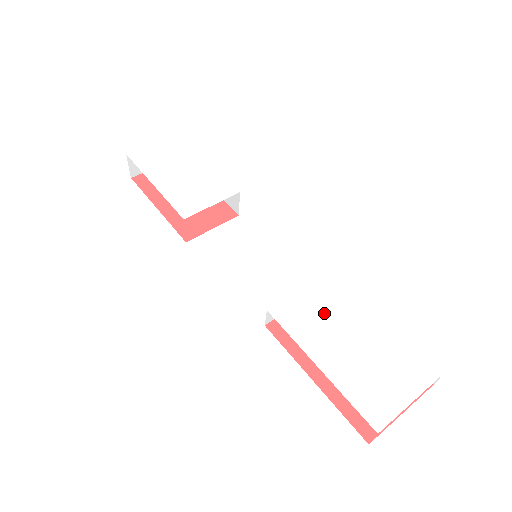
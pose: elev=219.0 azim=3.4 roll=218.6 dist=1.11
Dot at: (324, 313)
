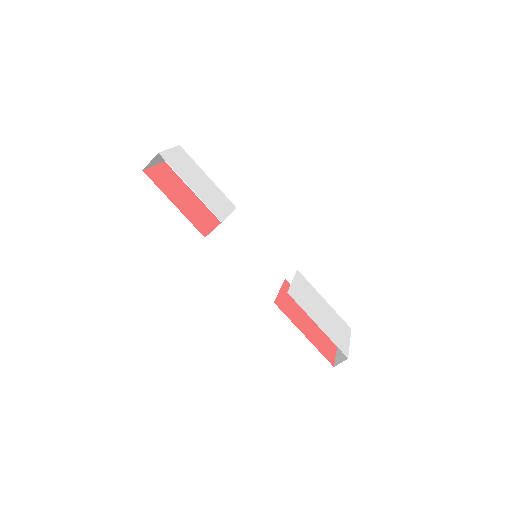
Dot at: (306, 296)
